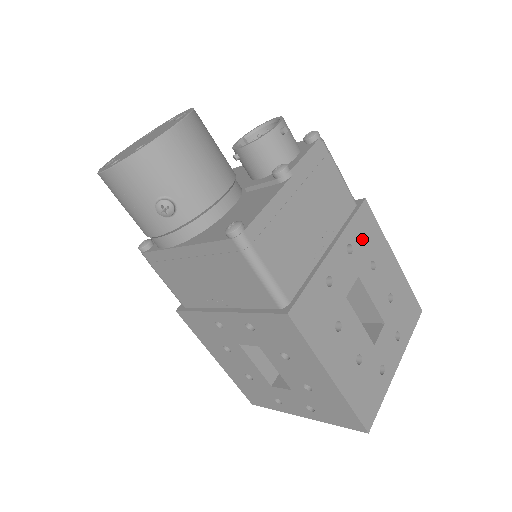
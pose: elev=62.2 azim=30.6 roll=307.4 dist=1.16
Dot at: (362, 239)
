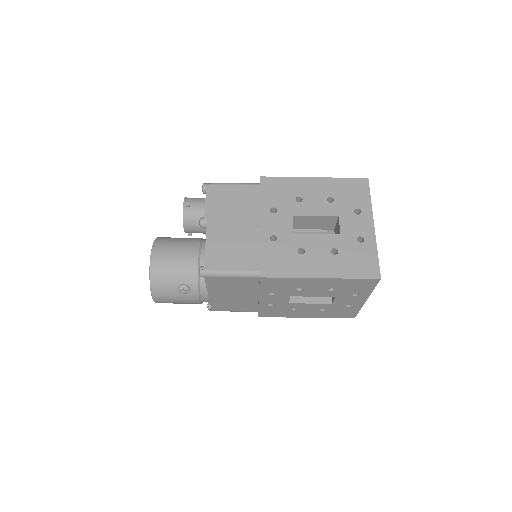
Dot at: (278, 197)
